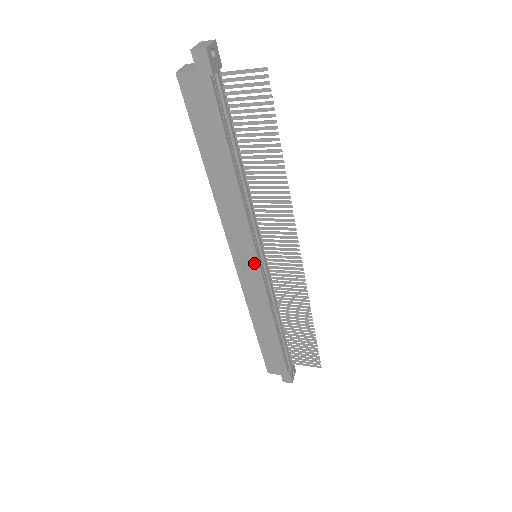
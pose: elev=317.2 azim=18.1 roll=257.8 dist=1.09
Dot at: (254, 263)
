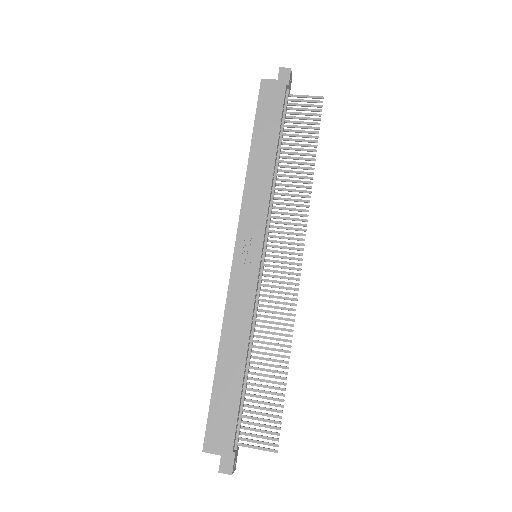
Dot at: (256, 254)
